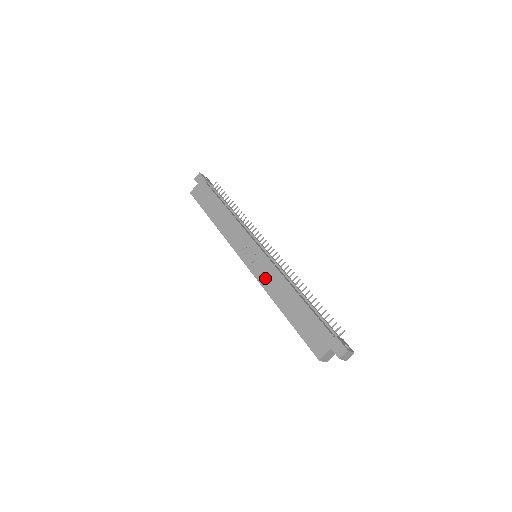
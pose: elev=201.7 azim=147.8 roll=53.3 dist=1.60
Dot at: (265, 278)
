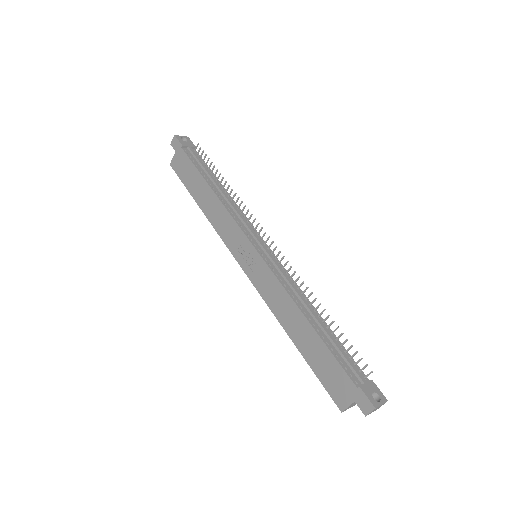
Dot at: (268, 293)
